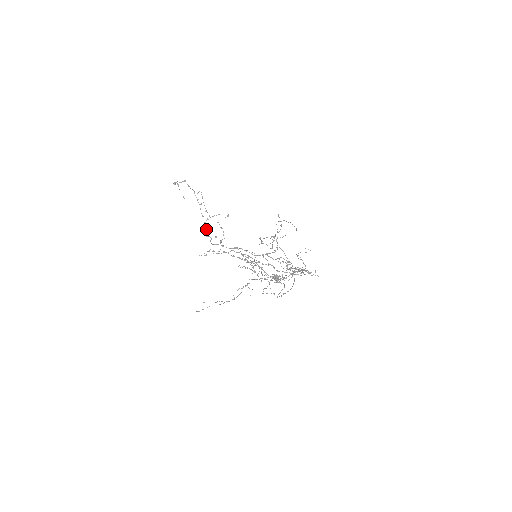
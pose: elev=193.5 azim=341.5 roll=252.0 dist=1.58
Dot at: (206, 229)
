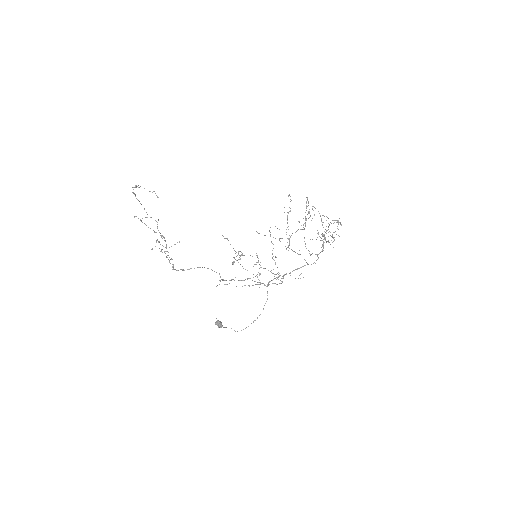
Dot at: (166, 245)
